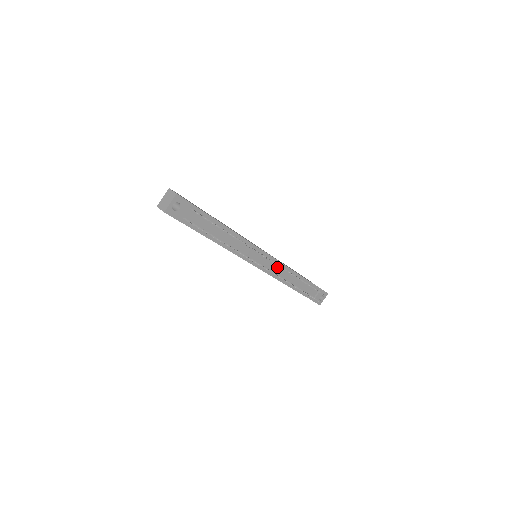
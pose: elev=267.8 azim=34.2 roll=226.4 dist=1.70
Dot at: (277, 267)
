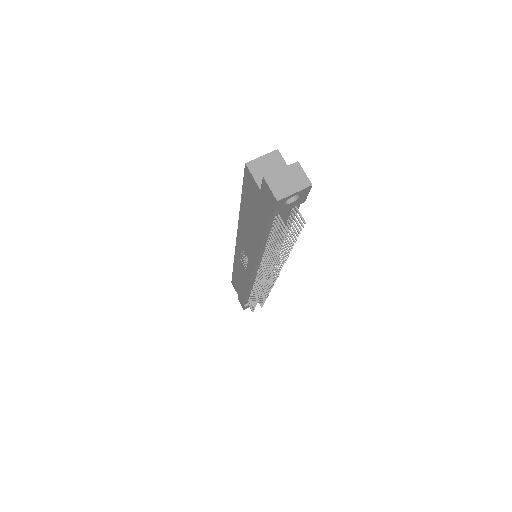
Dot at: occluded
